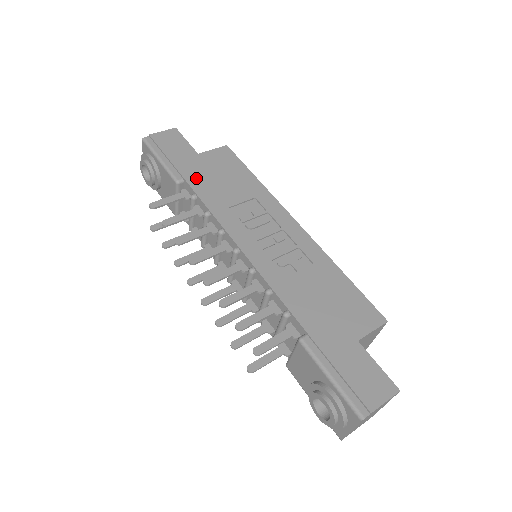
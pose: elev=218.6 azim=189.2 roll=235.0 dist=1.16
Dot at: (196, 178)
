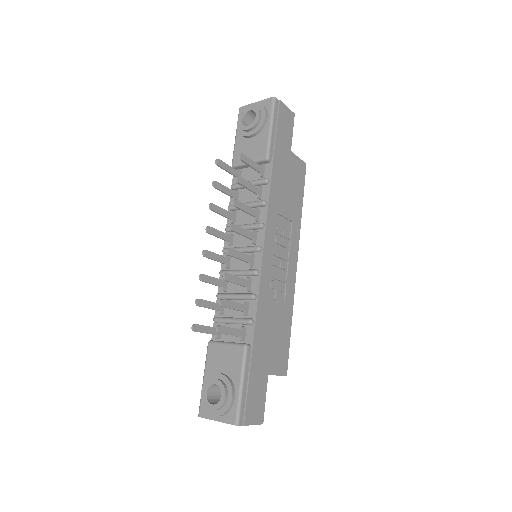
Dot at: (278, 169)
